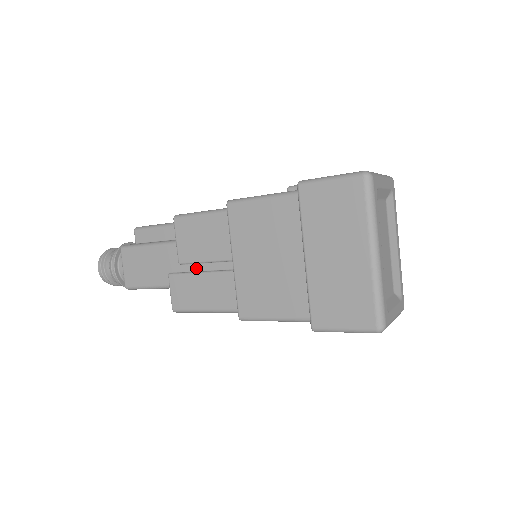
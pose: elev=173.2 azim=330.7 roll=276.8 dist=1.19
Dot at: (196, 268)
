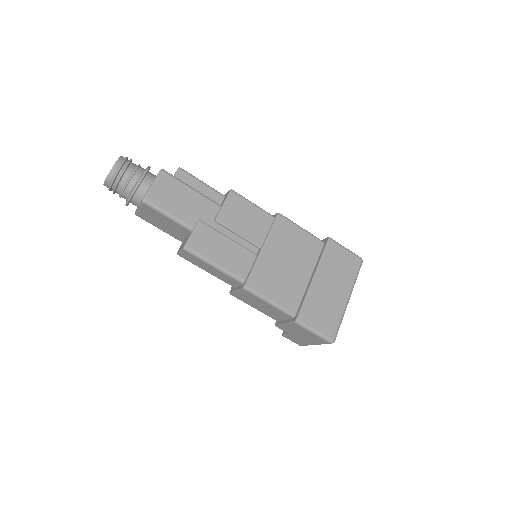
Dot at: (226, 233)
